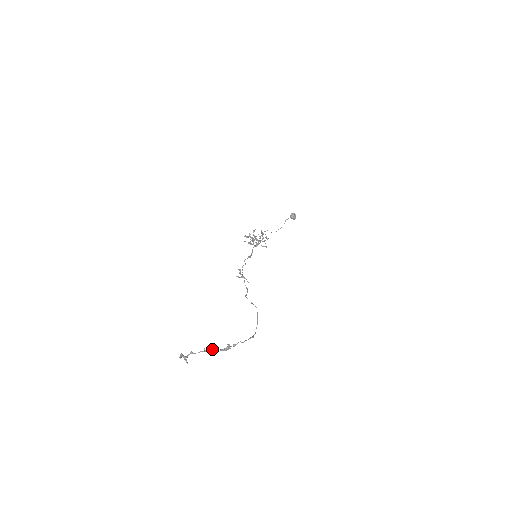
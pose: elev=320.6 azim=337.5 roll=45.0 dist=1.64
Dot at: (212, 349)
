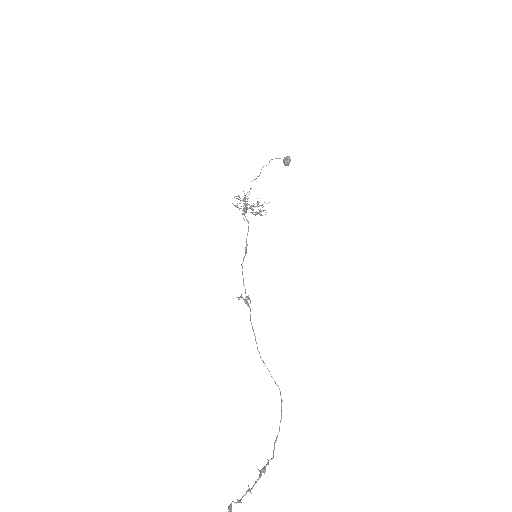
Dot at: occluded
